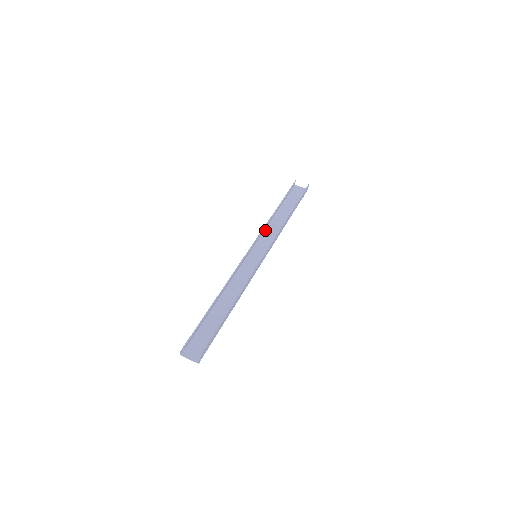
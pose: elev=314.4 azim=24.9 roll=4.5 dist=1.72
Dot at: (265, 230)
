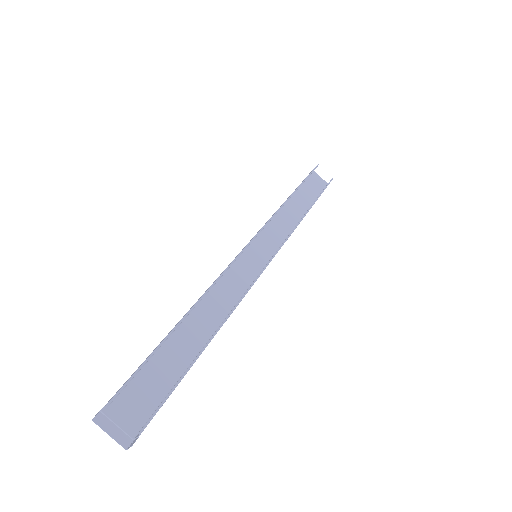
Dot at: occluded
